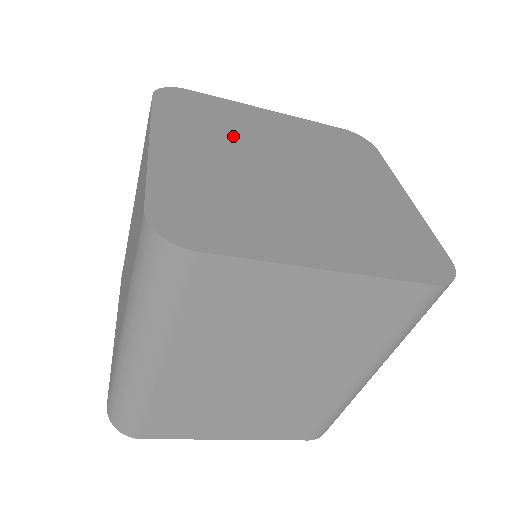
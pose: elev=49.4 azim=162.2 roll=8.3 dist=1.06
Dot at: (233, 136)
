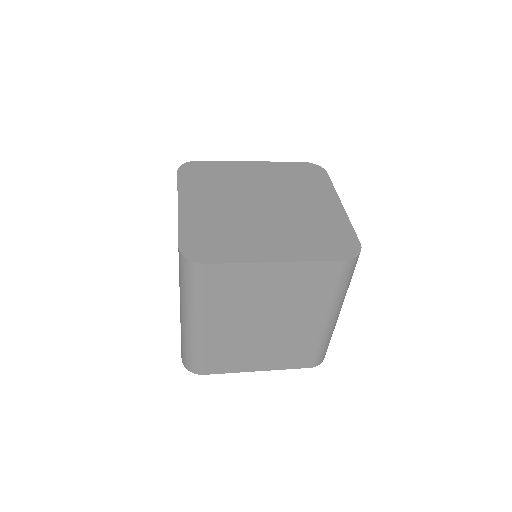
Dot at: (227, 188)
